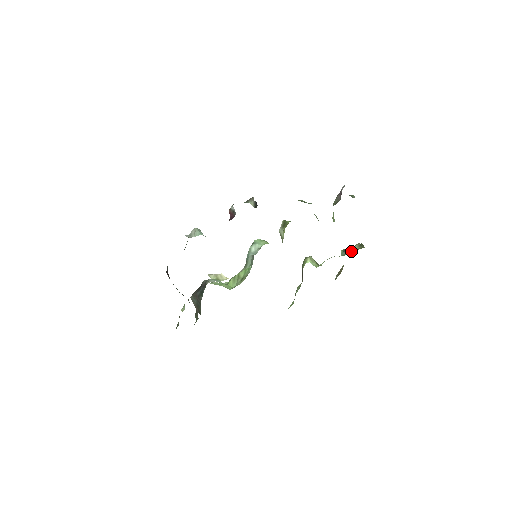
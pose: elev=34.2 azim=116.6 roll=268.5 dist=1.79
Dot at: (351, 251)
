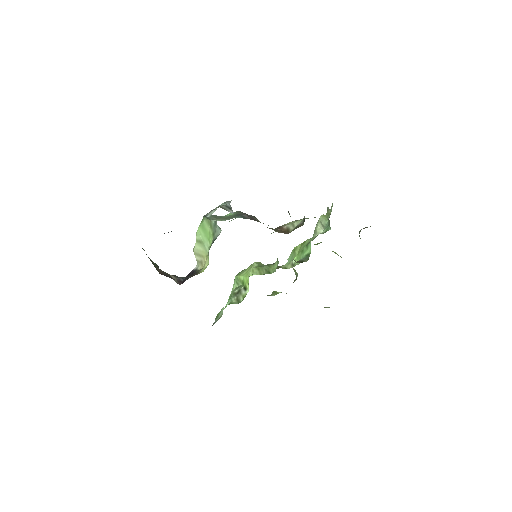
Dot at: occluded
